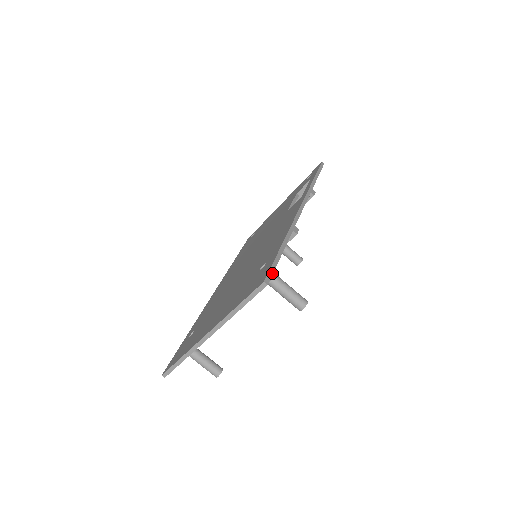
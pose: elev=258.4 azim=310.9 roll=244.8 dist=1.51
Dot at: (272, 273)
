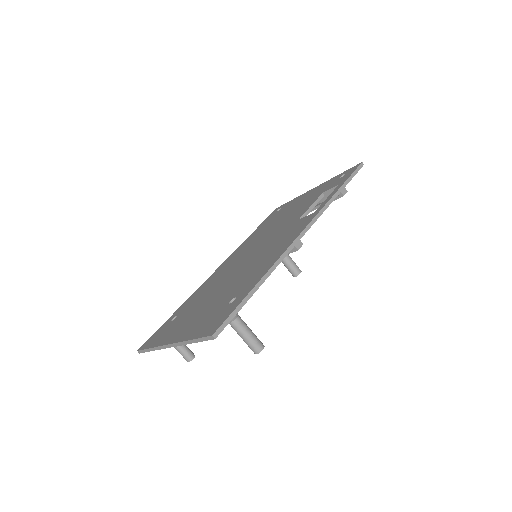
Dot at: (227, 324)
